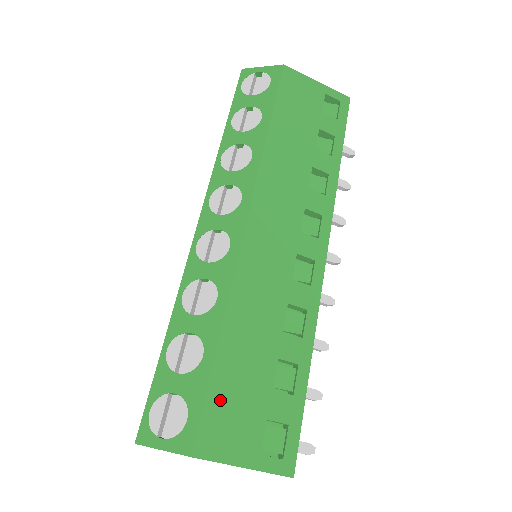
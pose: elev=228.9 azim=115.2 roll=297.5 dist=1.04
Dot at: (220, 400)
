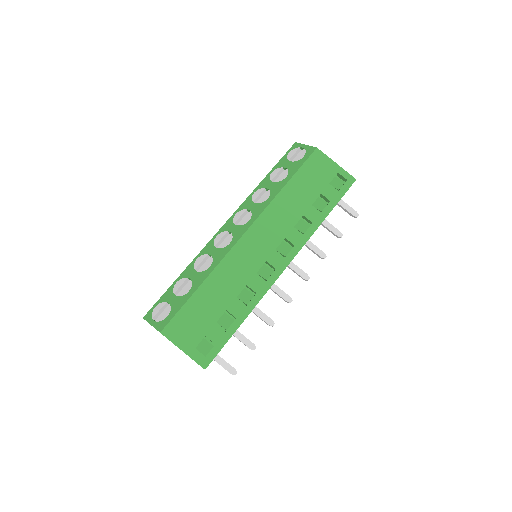
Dot at: (186, 315)
